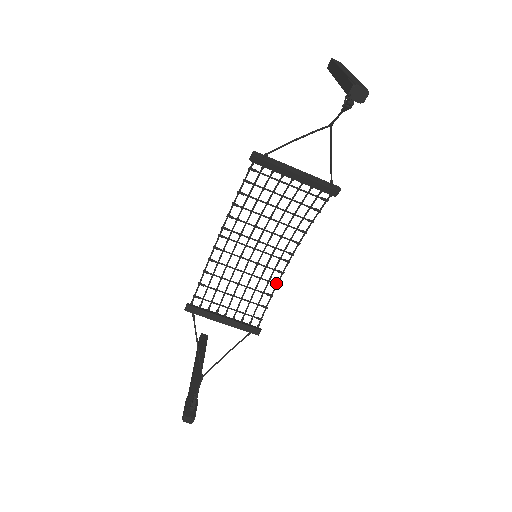
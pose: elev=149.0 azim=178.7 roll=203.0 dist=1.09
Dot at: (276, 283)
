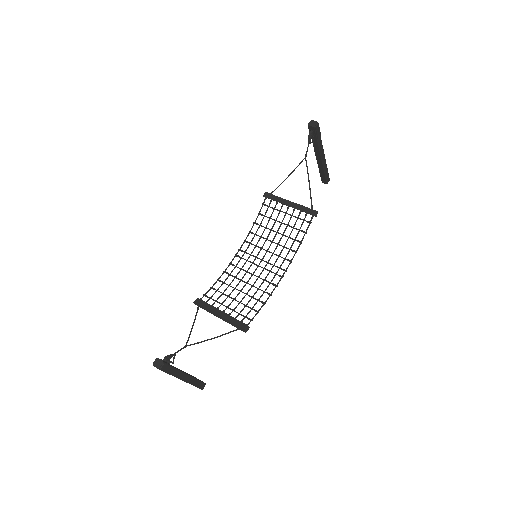
Dot at: occluded
